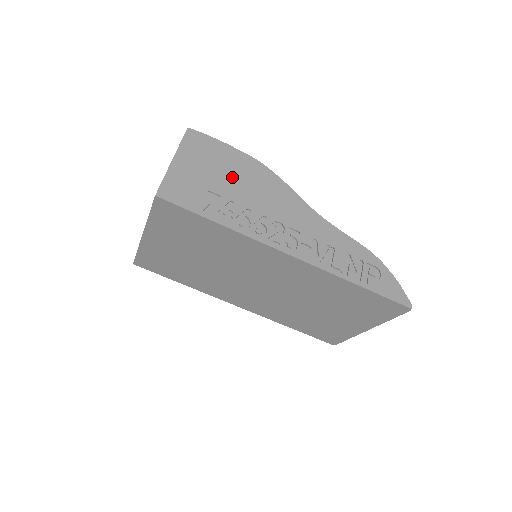
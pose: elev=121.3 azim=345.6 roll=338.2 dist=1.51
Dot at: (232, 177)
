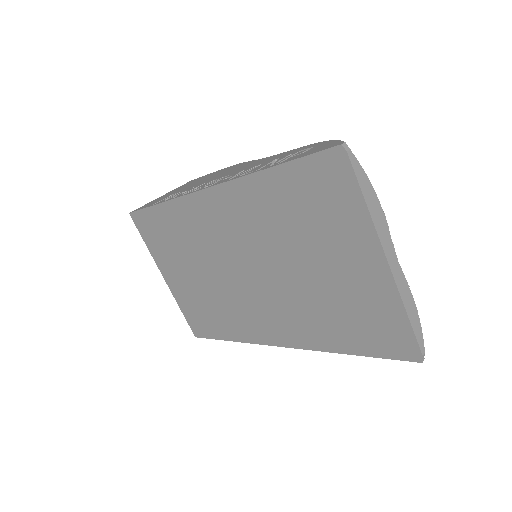
Dot at: occluded
